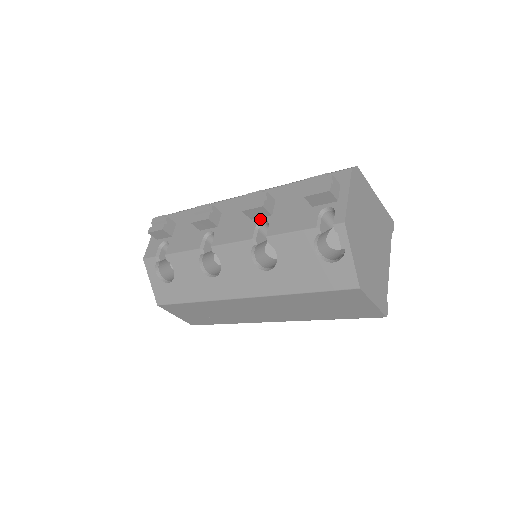
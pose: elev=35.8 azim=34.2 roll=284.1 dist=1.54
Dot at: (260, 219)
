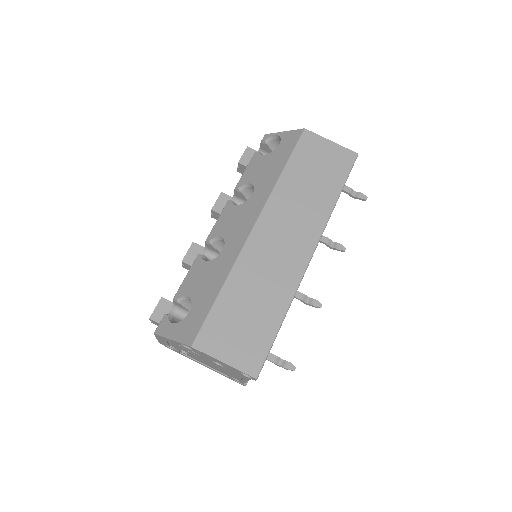
Dot at: occluded
